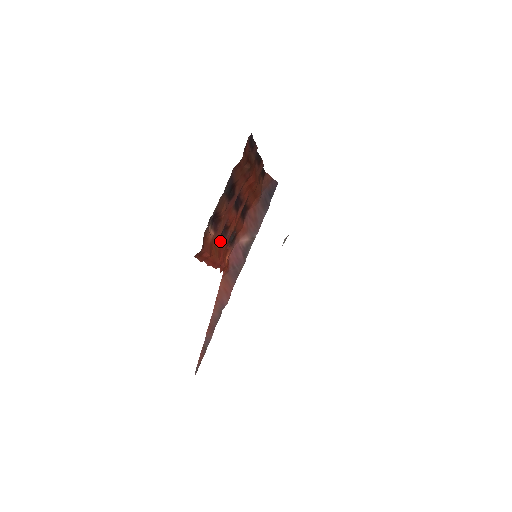
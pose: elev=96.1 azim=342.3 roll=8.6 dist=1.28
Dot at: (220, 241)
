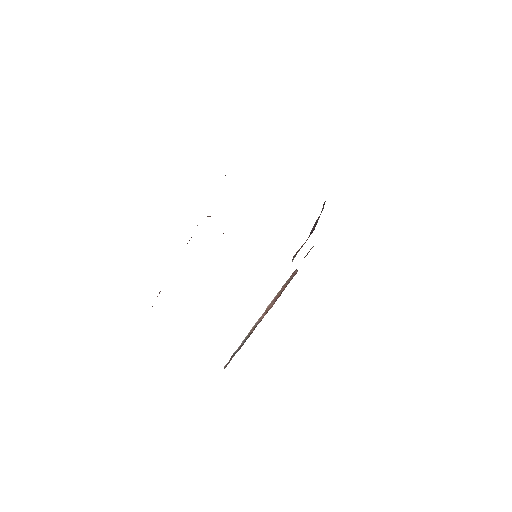
Dot at: occluded
